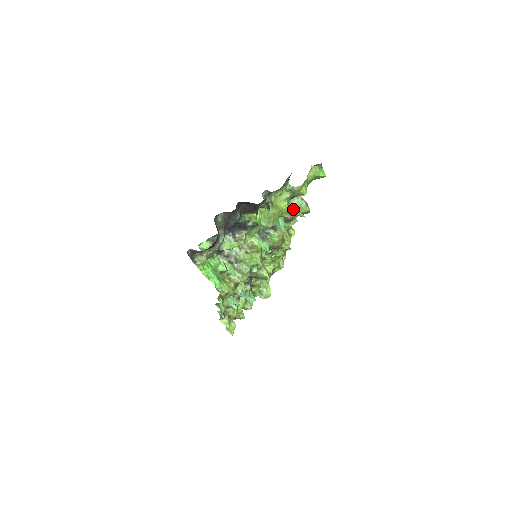
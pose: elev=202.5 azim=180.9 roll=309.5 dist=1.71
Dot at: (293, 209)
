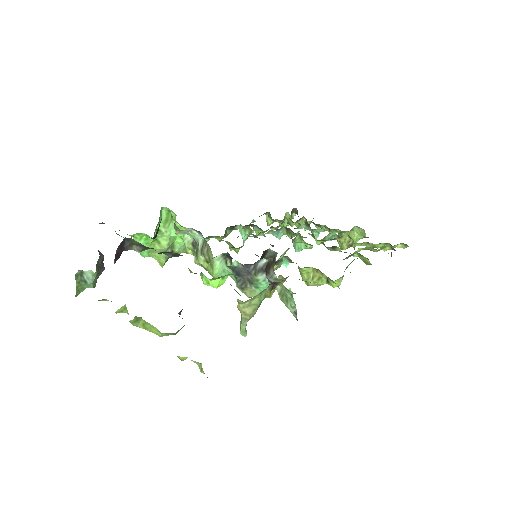
Dot at: (241, 316)
